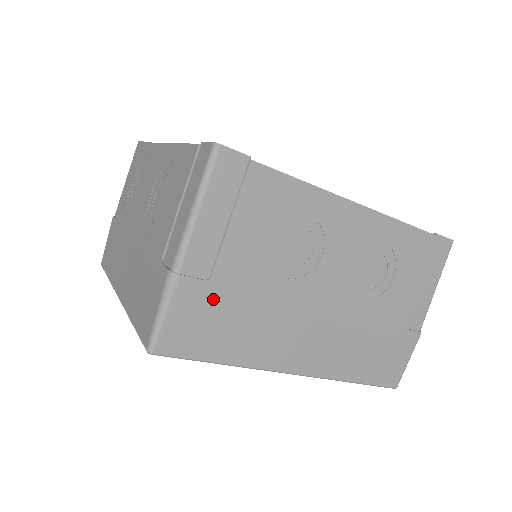
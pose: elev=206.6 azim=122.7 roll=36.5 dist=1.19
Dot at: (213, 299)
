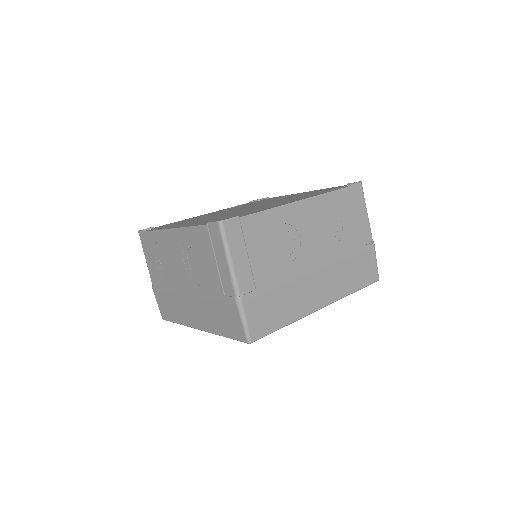
Dot at: (263, 297)
